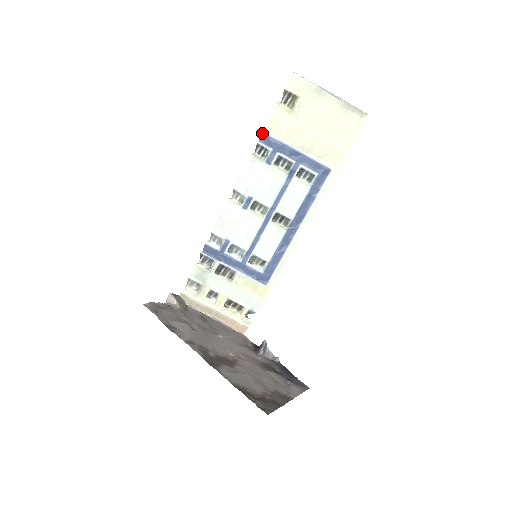
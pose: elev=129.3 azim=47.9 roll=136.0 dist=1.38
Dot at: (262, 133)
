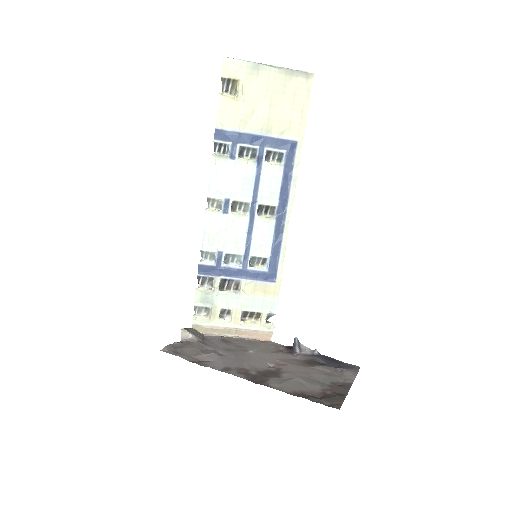
Dot at: (215, 130)
